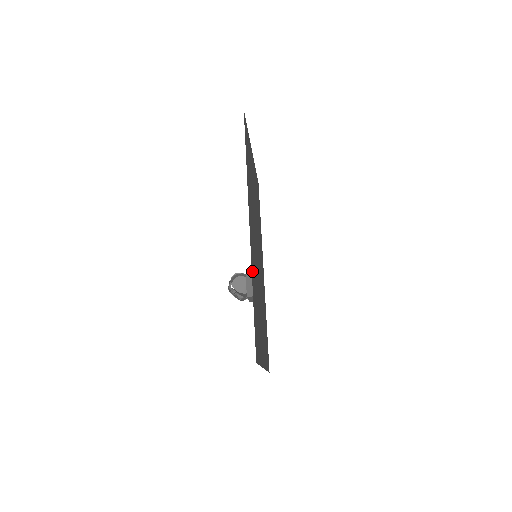
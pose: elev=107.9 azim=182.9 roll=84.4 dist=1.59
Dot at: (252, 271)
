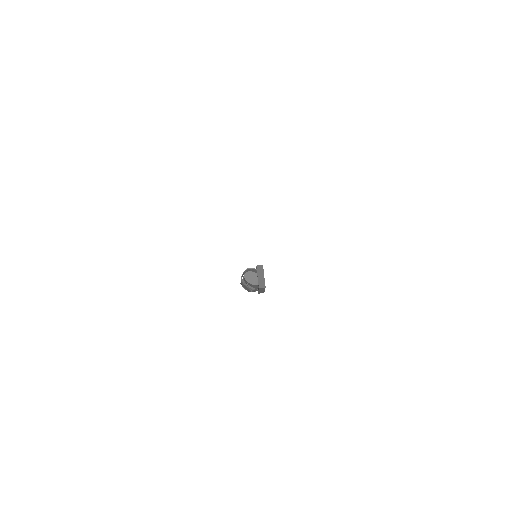
Dot at: occluded
